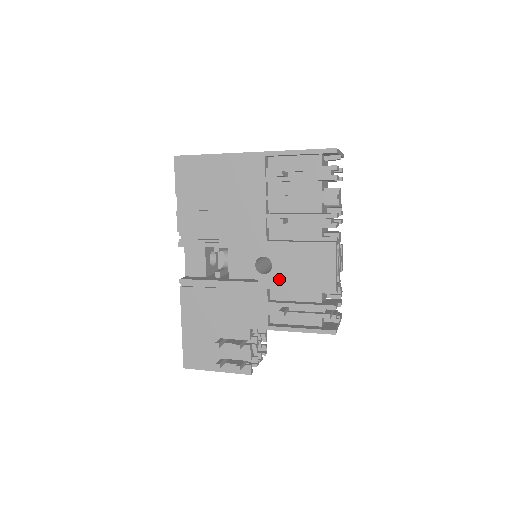
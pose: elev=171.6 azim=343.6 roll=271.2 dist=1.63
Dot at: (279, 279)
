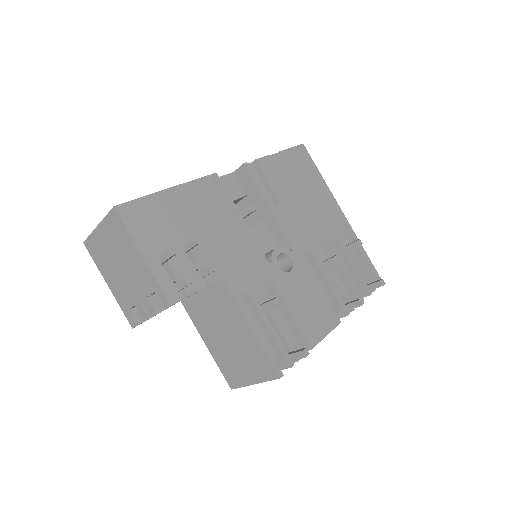
Dot at: (285, 285)
